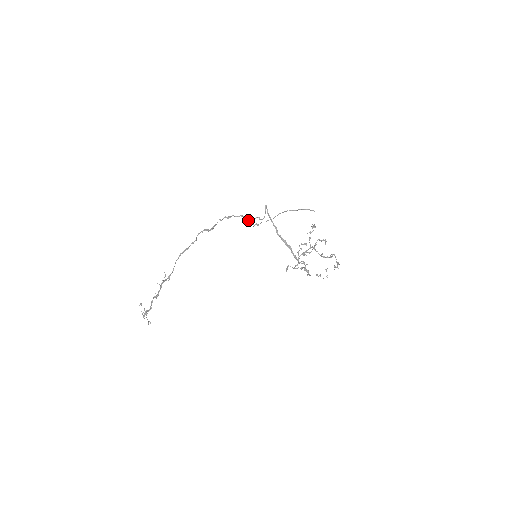
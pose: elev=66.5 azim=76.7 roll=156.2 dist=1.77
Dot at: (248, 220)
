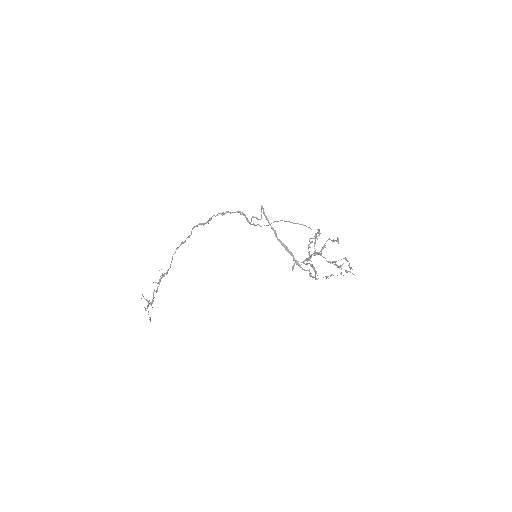
Dot at: (245, 217)
